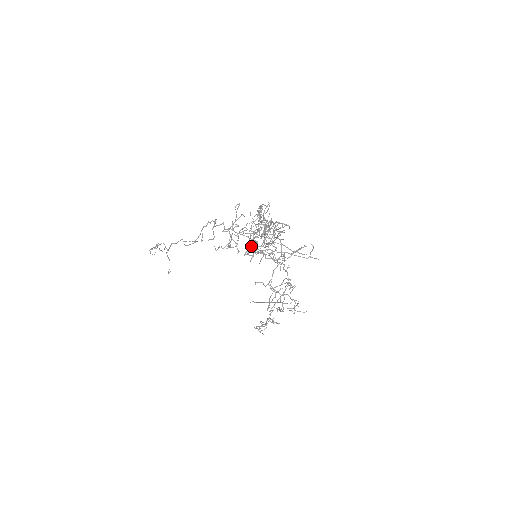
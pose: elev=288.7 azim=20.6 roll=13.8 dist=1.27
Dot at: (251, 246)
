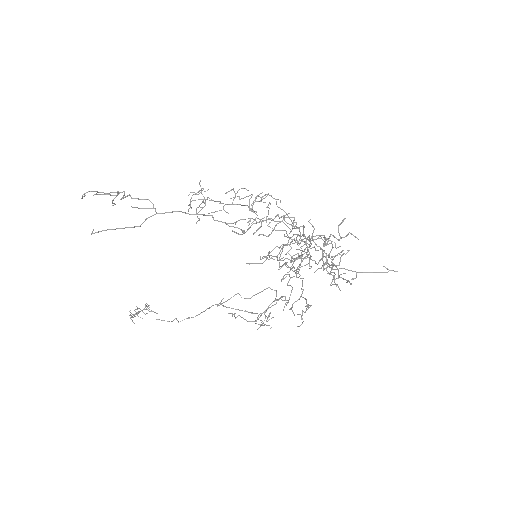
Dot at: (300, 257)
